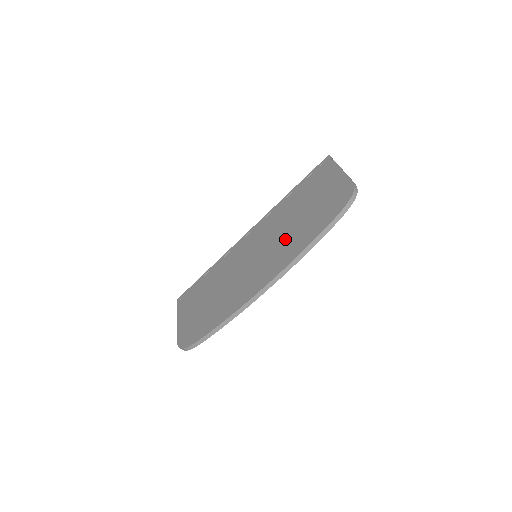
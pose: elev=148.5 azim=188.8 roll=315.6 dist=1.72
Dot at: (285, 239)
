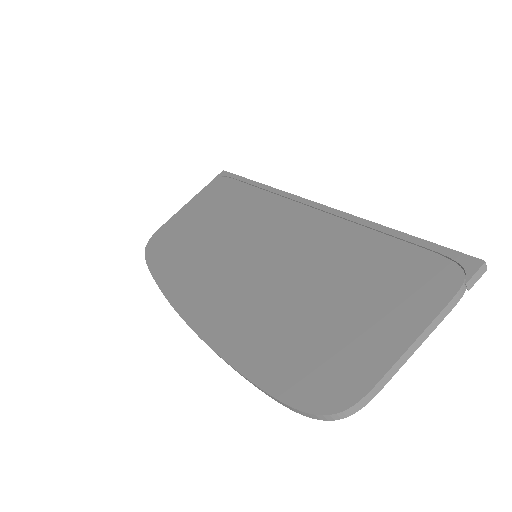
Dot at: (263, 300)
